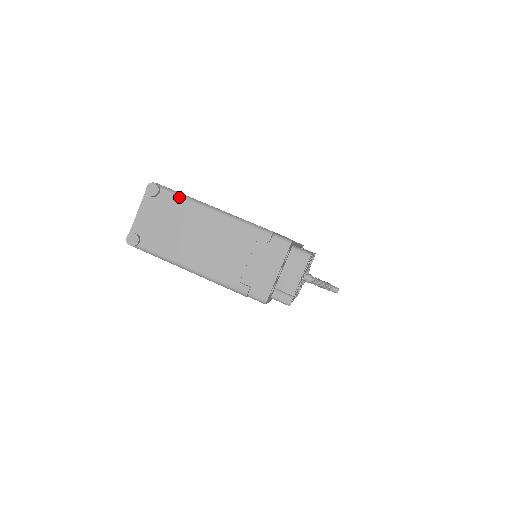
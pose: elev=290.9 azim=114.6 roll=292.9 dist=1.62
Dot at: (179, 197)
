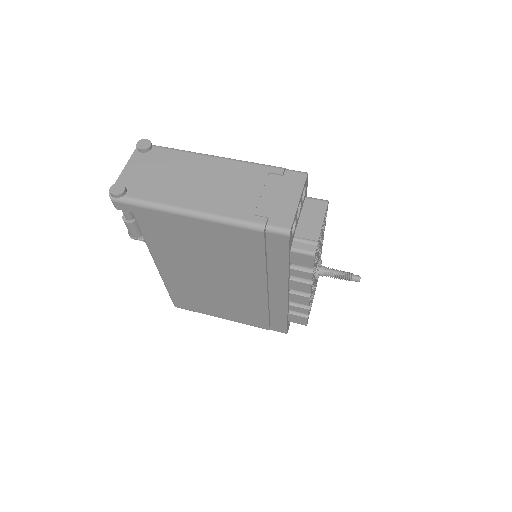
Dot at: (174, 150)
